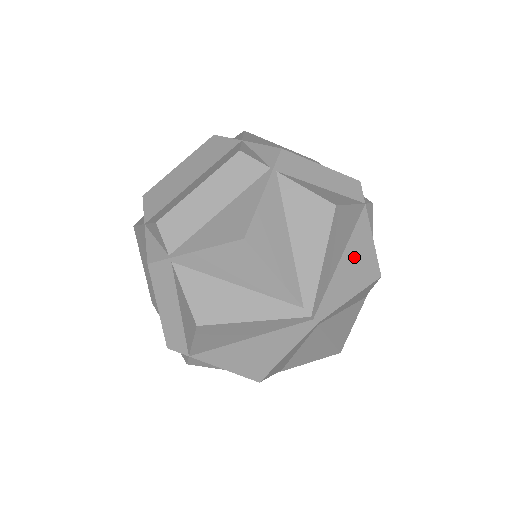
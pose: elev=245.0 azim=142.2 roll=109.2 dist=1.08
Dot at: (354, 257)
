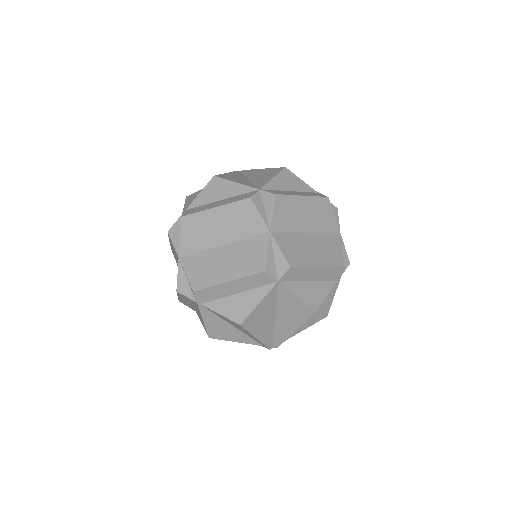
Dot at: (286, 313)
